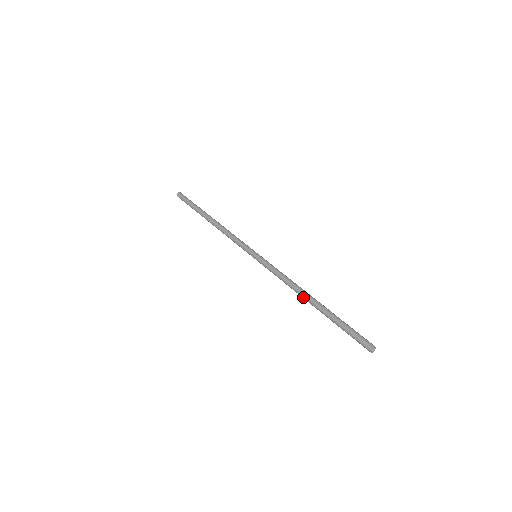
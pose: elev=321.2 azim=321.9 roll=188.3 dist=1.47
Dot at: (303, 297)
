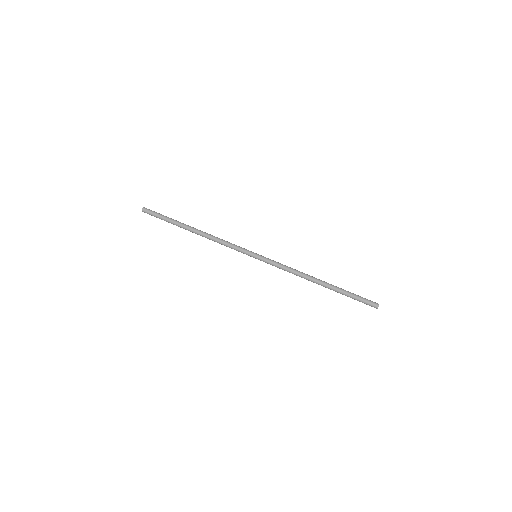
Dot at: (313, 281)
